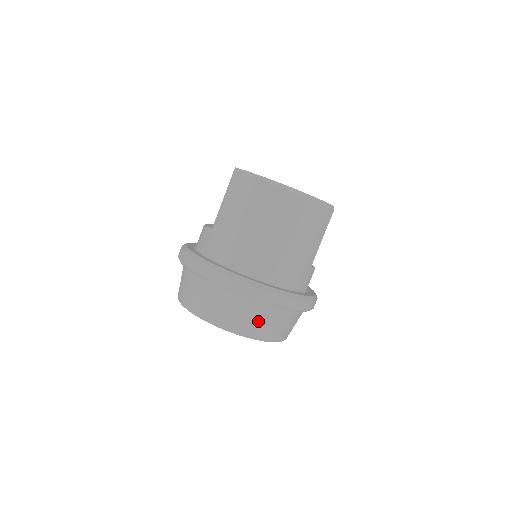
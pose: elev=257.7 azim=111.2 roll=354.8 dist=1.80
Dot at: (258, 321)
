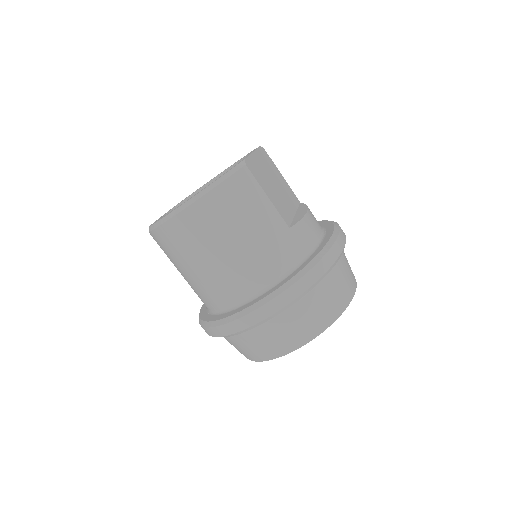
Dot at: (295, 327)
